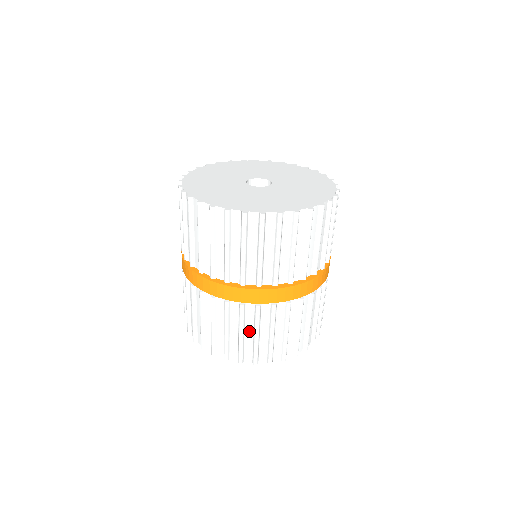
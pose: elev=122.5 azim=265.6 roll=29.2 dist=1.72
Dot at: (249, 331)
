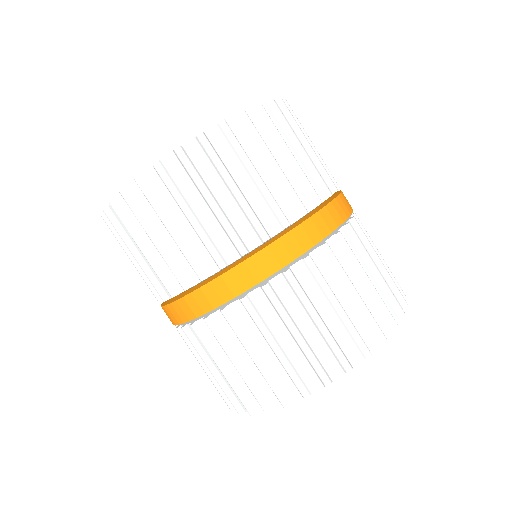
Dot at: (341, 295)
